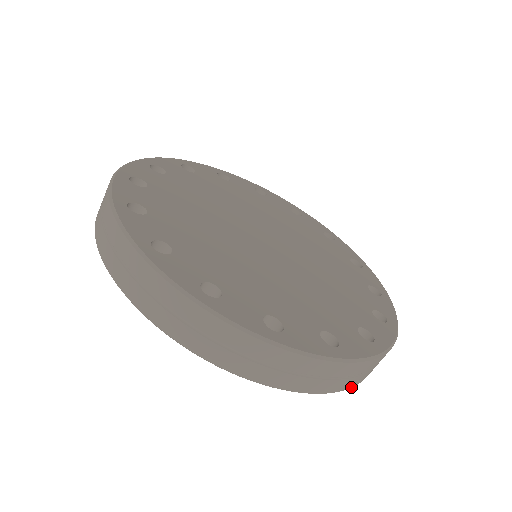
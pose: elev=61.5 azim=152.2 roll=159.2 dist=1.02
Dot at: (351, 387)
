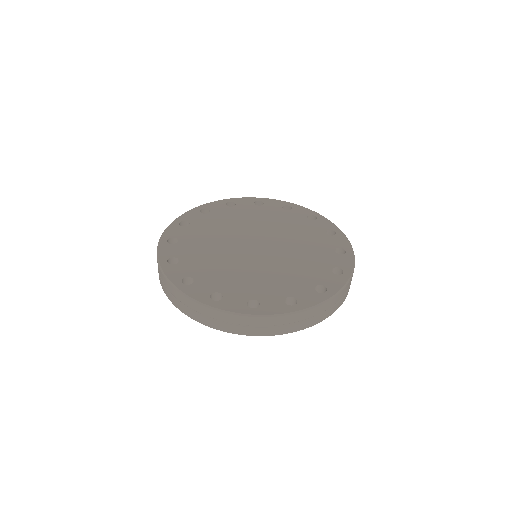
Dot at: (239, 334)
